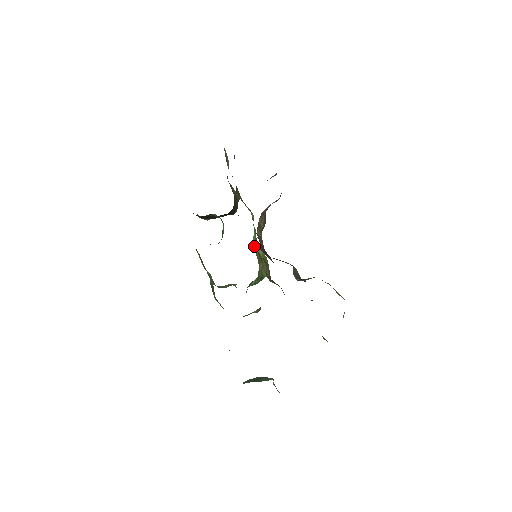
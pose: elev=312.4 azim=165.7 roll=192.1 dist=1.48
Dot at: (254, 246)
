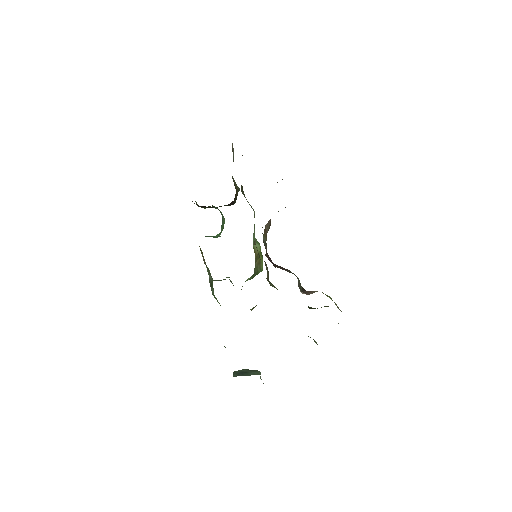
Dot at: occluded
